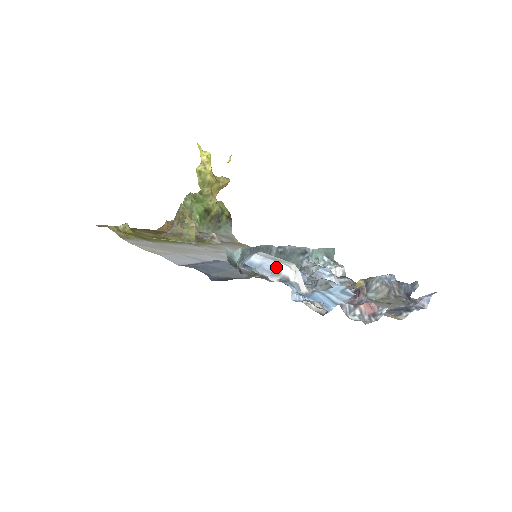
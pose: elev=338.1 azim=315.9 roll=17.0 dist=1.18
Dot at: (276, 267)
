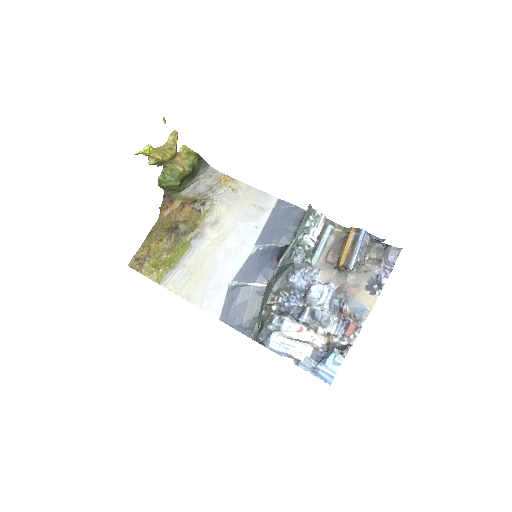
Dot at: (288, 354)
